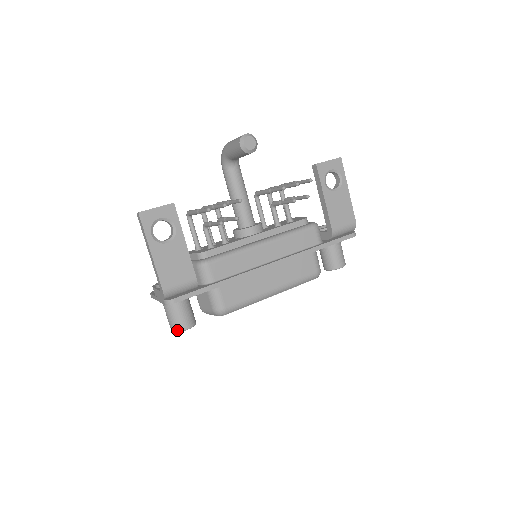
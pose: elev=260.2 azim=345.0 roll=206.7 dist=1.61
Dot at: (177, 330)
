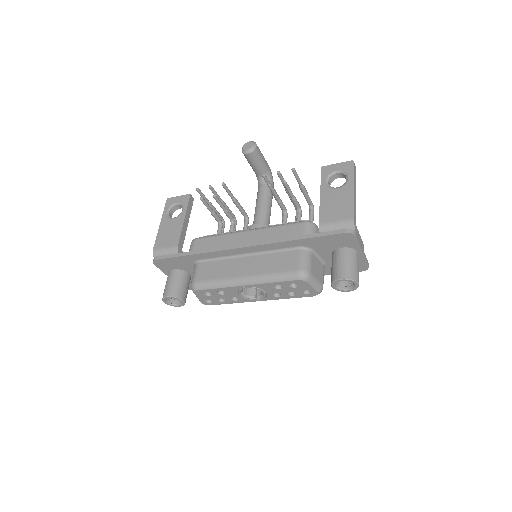
Dot at: (163, 297)
